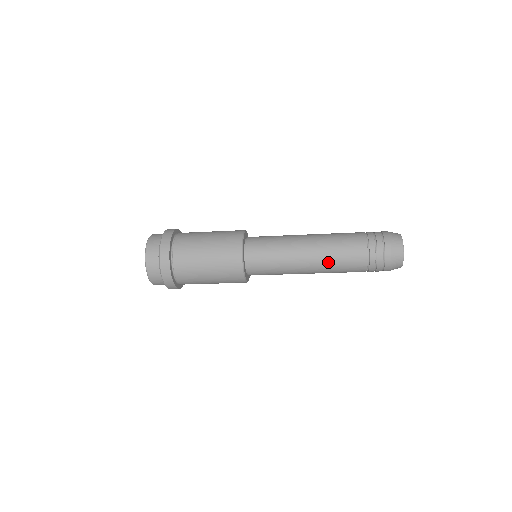
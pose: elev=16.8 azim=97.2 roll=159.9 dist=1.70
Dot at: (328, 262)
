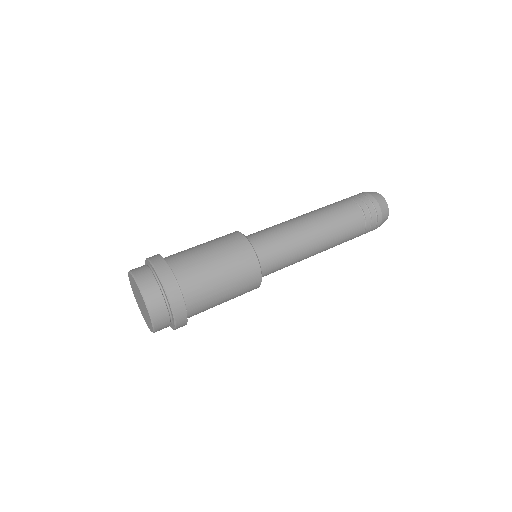
Dot at: occluded
